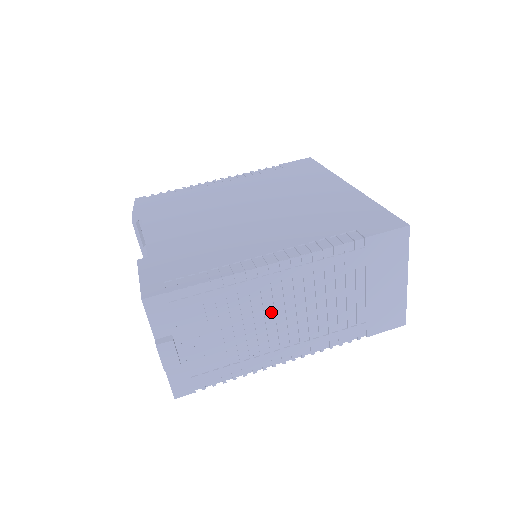
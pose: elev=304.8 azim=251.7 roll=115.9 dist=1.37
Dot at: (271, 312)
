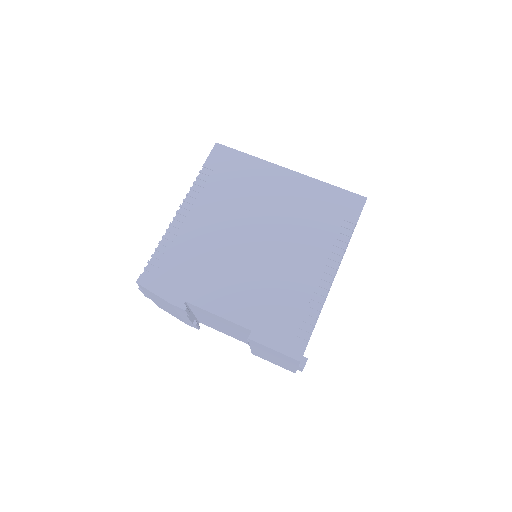
Dot at: occluded
